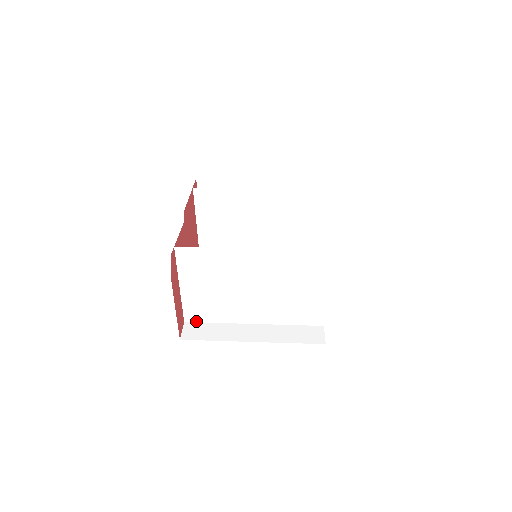
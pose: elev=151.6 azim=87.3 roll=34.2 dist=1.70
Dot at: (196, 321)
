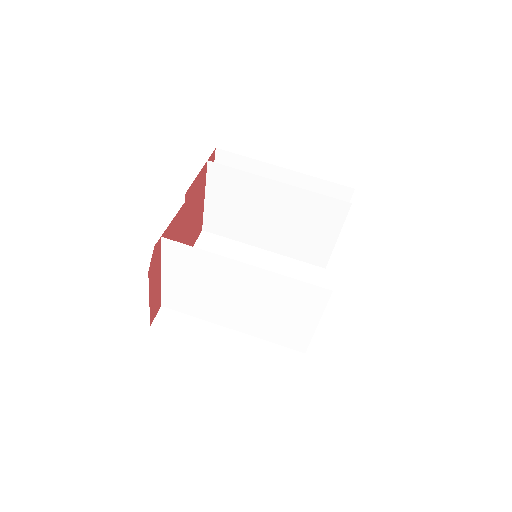
Dot at: (173, 309)
